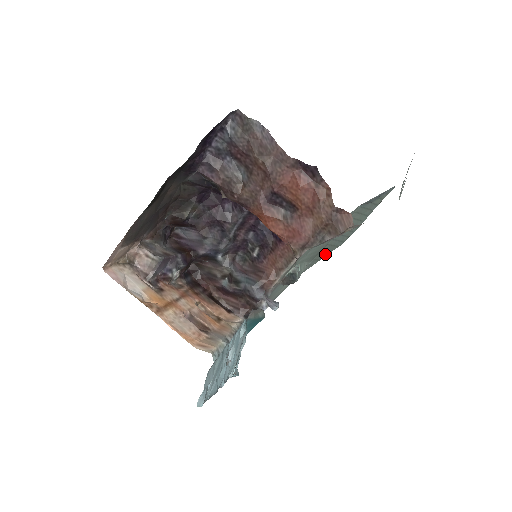
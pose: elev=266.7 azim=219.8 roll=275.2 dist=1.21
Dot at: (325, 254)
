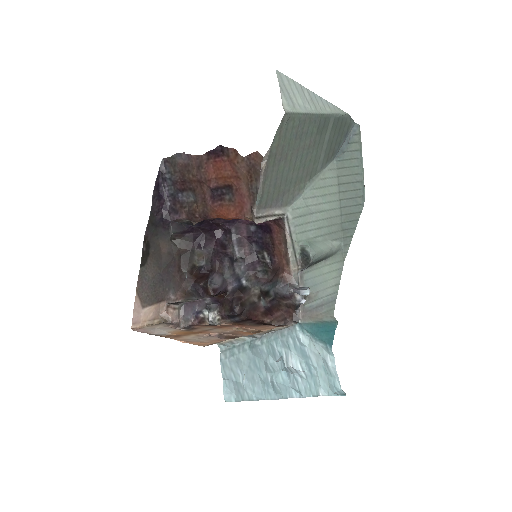
Dot at: (353, 227)
